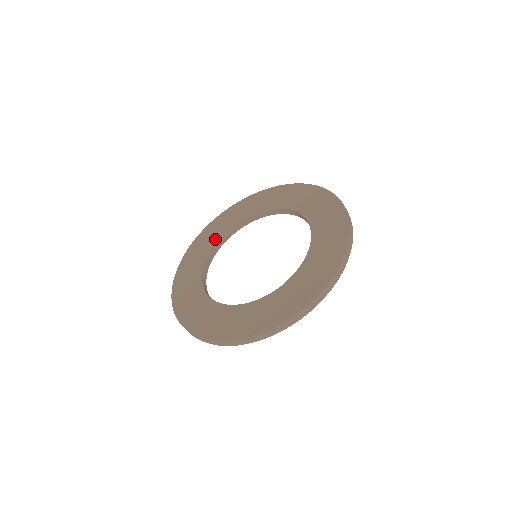
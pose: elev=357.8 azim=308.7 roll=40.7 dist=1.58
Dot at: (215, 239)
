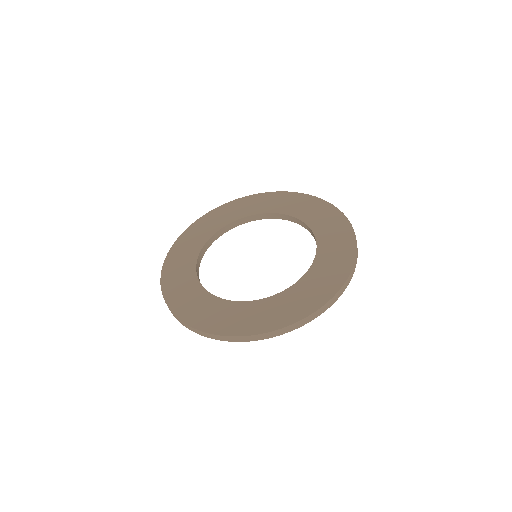
Dot at: (262, 210)
